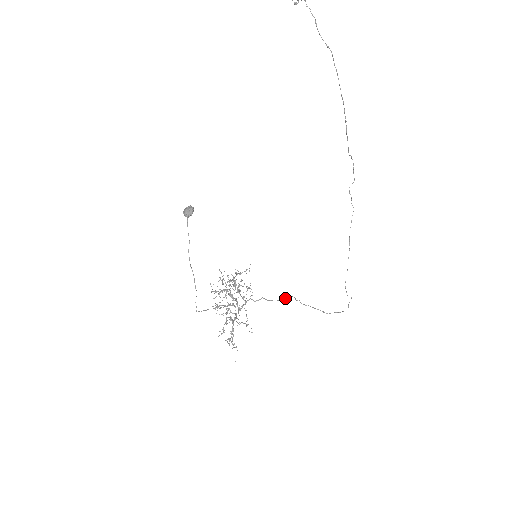
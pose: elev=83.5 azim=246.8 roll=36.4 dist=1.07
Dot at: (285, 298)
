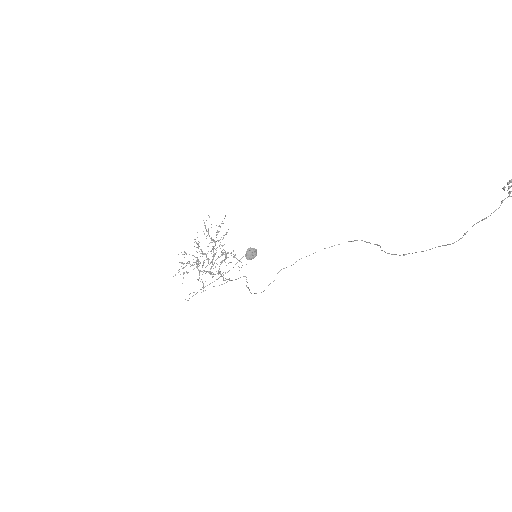
Dot at: occluded
